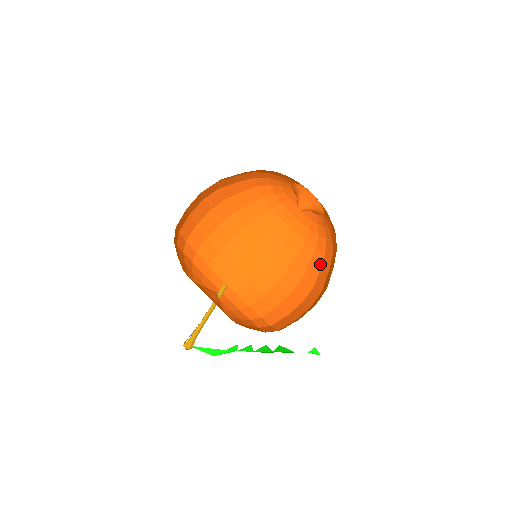
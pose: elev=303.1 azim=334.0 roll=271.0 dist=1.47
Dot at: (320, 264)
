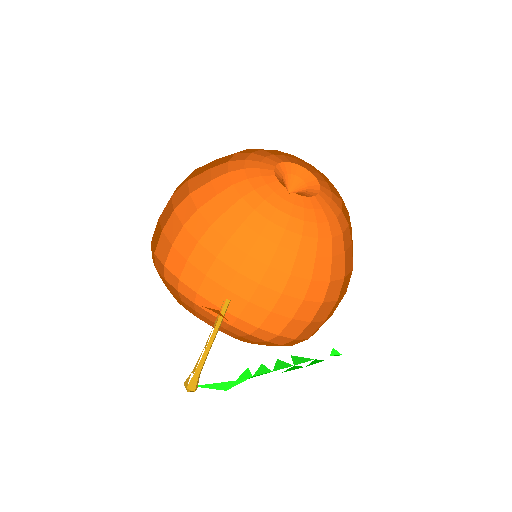
Dot at: (313, 253)
